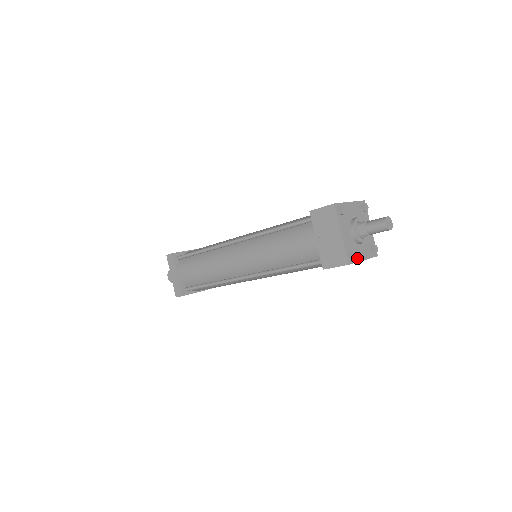
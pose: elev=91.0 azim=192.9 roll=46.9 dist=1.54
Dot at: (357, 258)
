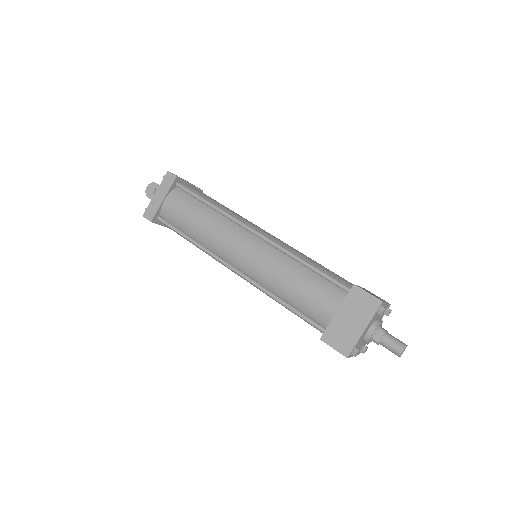
Dot at: occluded
